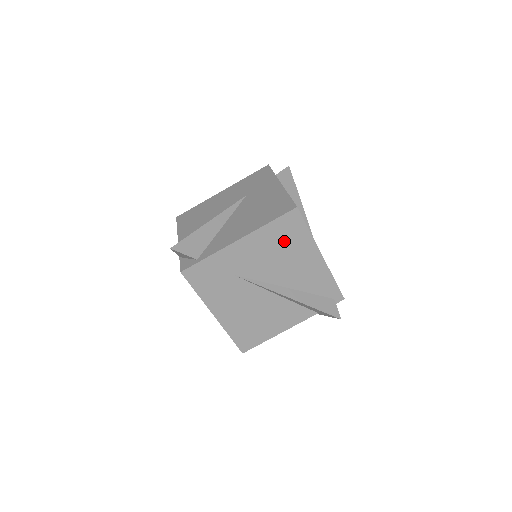
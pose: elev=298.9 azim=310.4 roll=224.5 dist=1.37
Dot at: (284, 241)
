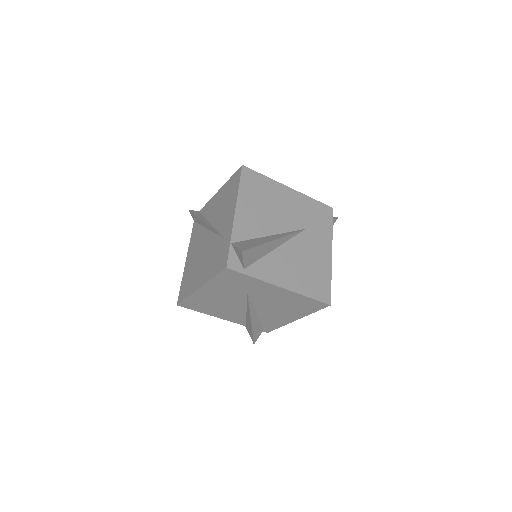
Dot at: (297, 305)
